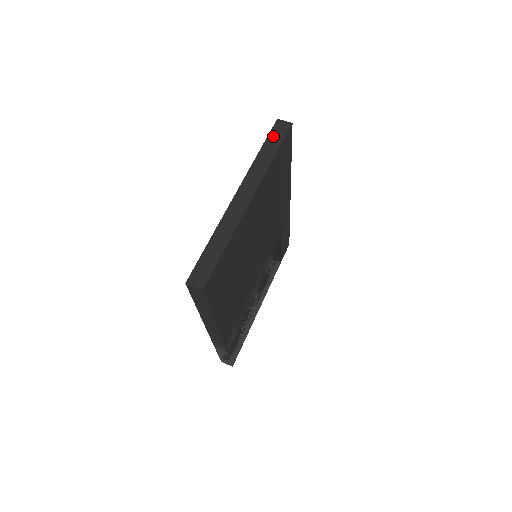
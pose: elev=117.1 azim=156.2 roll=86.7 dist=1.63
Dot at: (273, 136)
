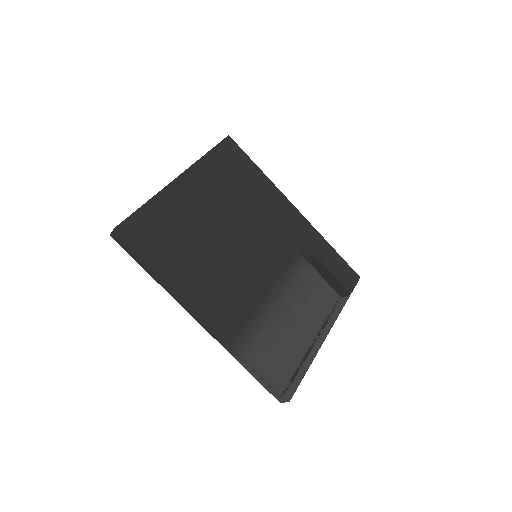
Dot at: occluded
